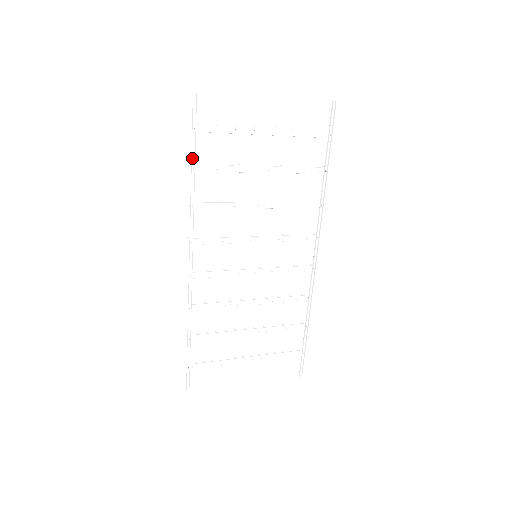
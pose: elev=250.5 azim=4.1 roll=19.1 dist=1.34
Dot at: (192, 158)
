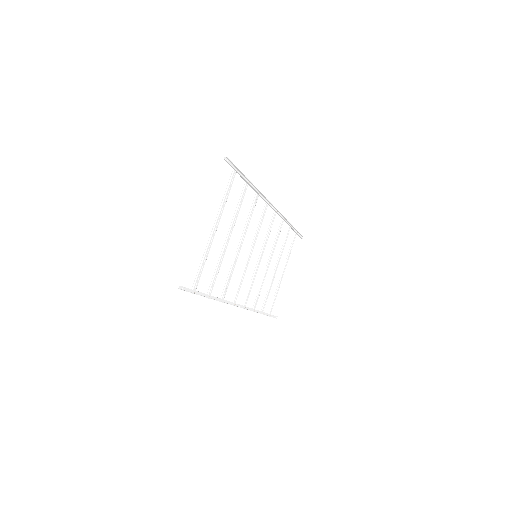
Dot at: (205, 296)
